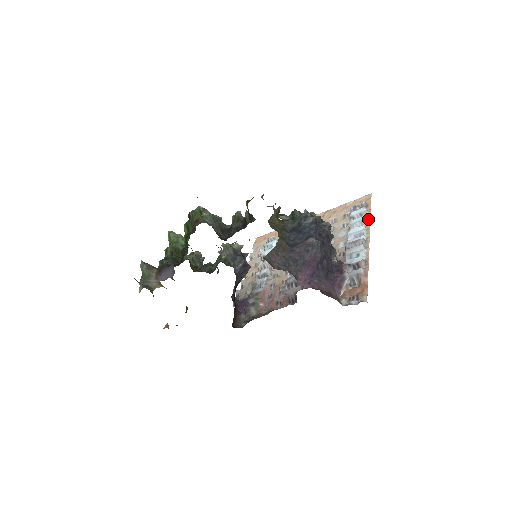
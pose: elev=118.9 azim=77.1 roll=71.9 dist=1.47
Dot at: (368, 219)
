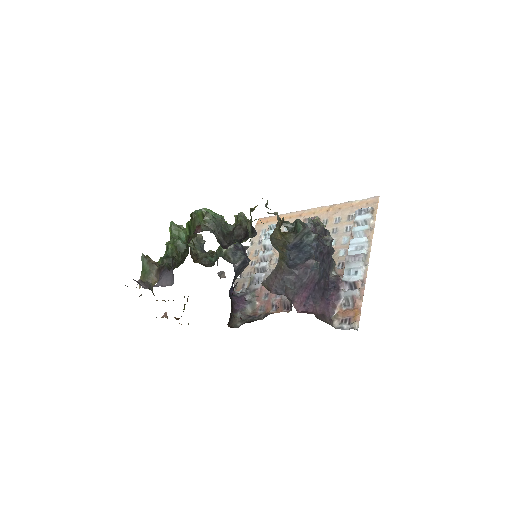
Dot at: (372, 229)
